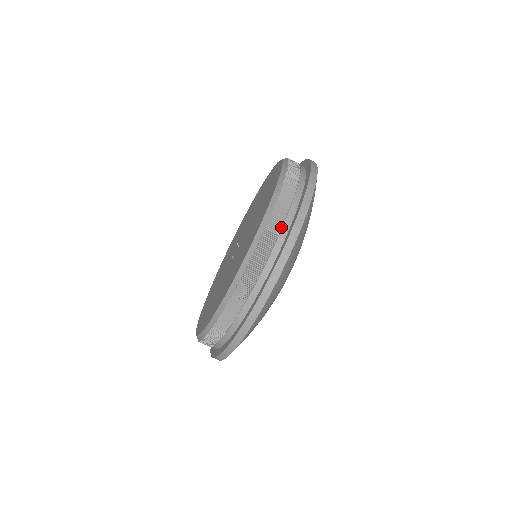
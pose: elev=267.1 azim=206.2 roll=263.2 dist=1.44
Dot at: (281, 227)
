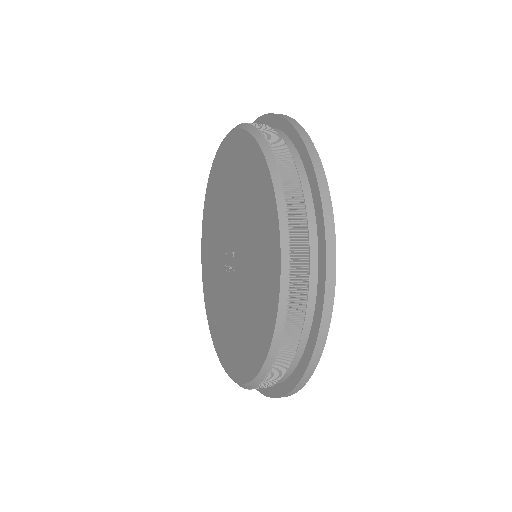
Dot at: (303, 202)
